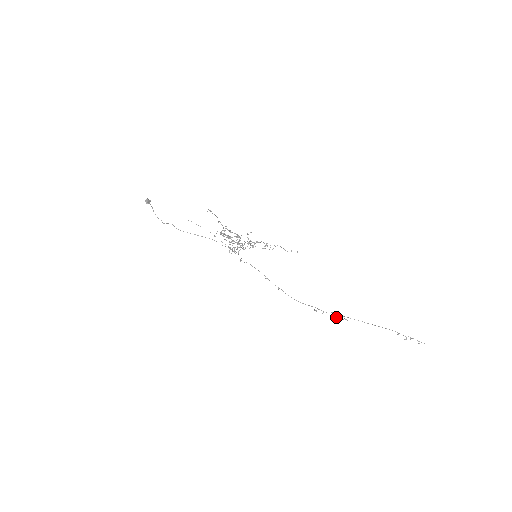
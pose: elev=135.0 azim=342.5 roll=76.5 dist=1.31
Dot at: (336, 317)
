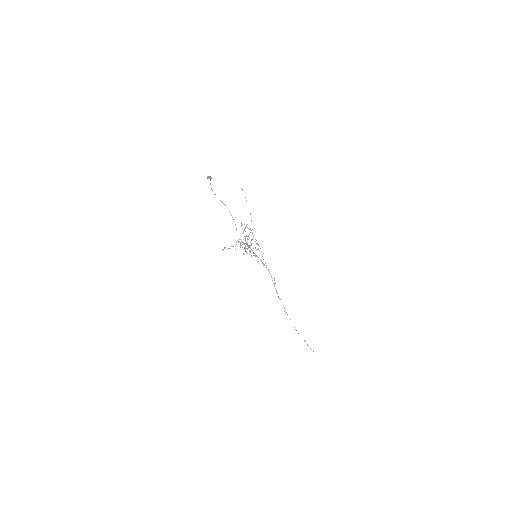
Dot at: occluded
